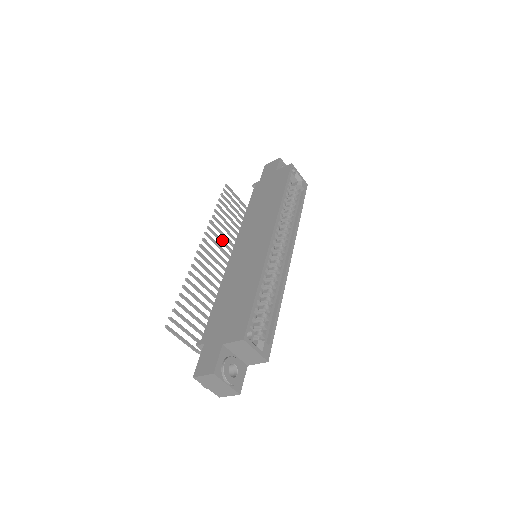
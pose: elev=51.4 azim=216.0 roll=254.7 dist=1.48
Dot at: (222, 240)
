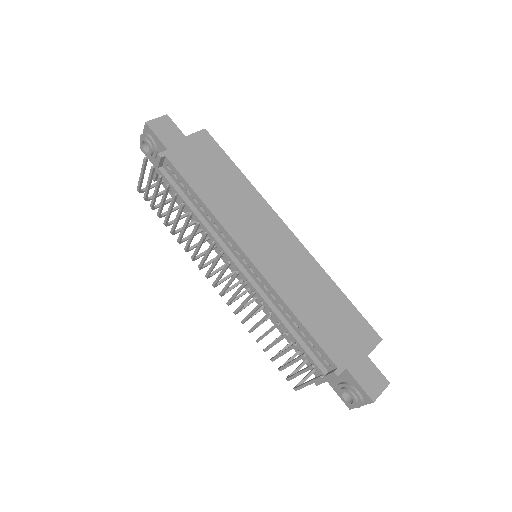
Dot at: (199, 246)
